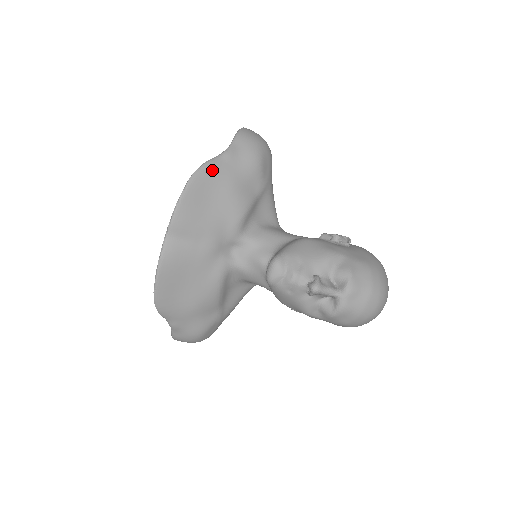
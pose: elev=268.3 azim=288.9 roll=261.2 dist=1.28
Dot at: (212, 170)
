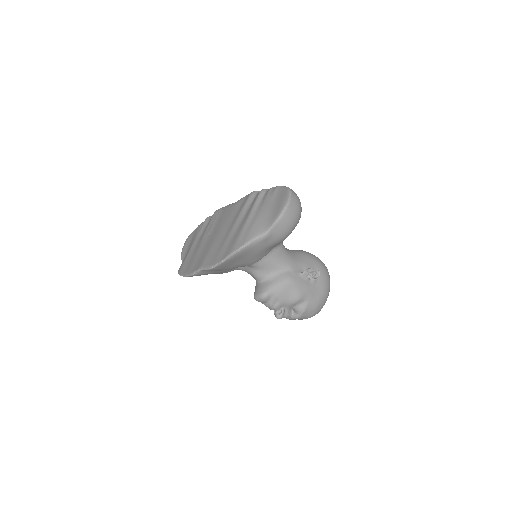
Dot at: (248, 250)
